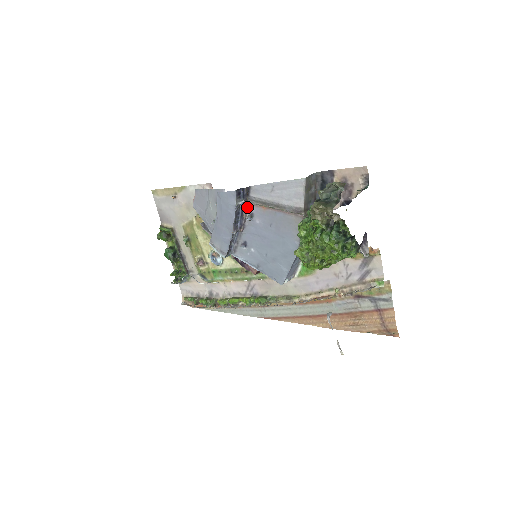
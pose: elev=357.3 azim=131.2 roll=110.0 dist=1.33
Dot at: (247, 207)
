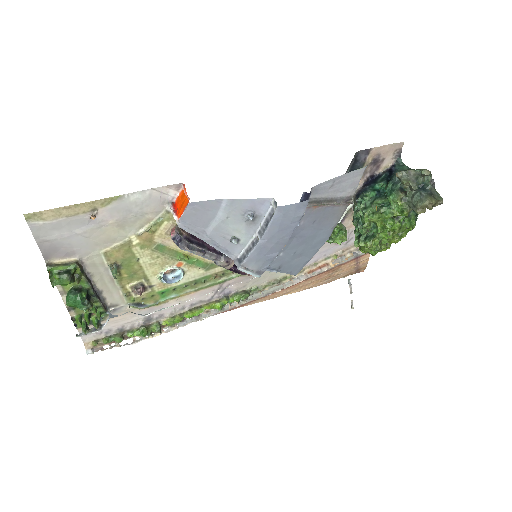
Dot at: occluded
